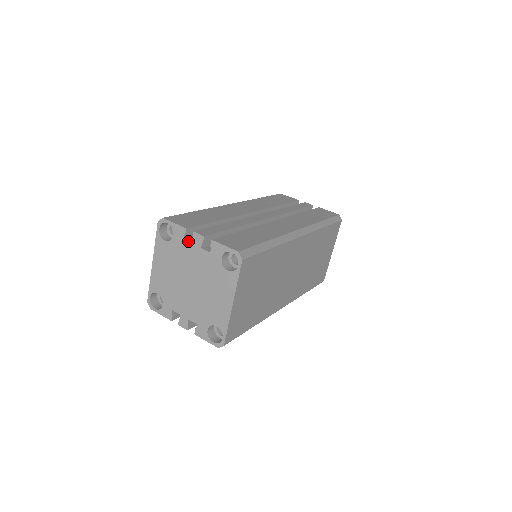
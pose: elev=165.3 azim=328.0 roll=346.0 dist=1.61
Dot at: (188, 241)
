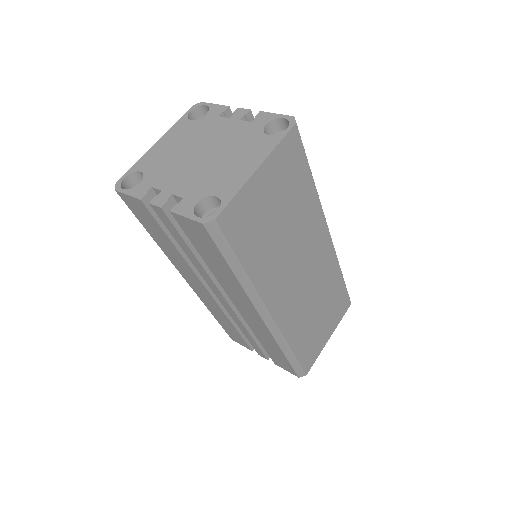
Dot at: (224, 118)
